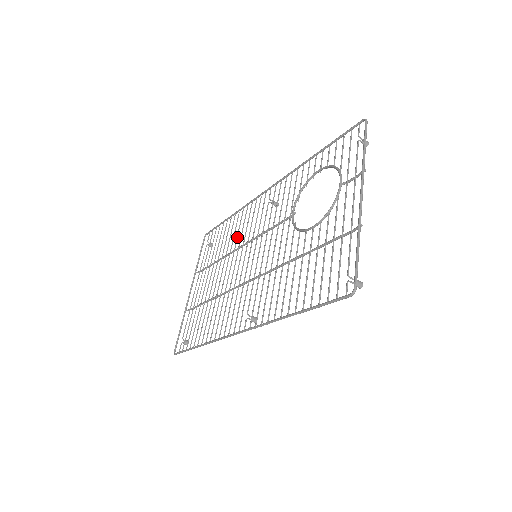
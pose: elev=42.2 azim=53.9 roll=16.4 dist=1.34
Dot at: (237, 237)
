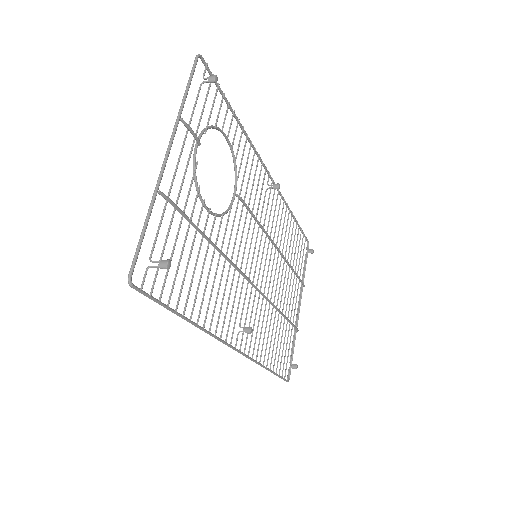
Dot at: (281, 238)
